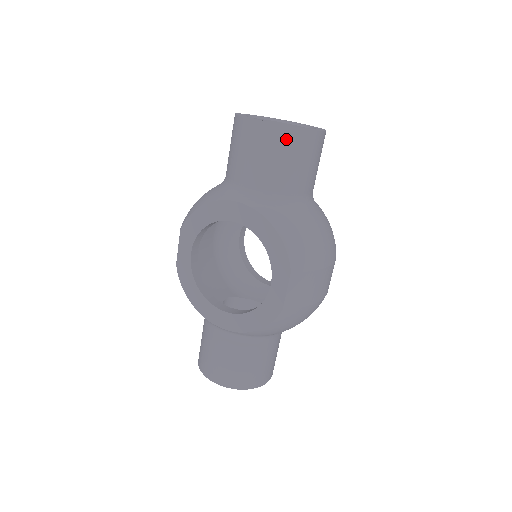
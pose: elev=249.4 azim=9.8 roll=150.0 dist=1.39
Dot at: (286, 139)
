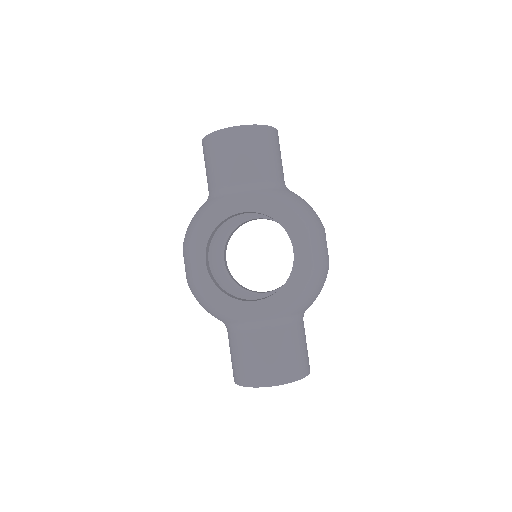
Dot at: (259, 135)
